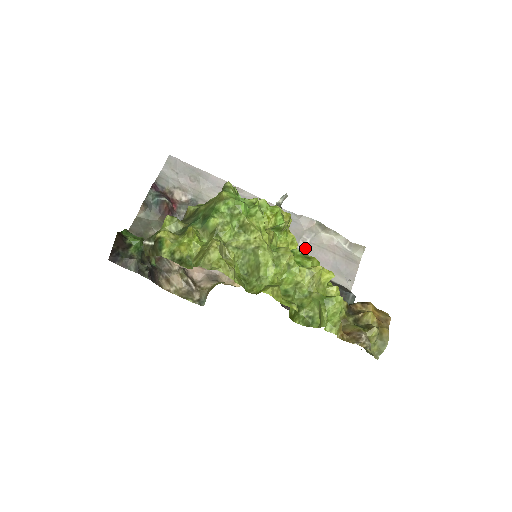
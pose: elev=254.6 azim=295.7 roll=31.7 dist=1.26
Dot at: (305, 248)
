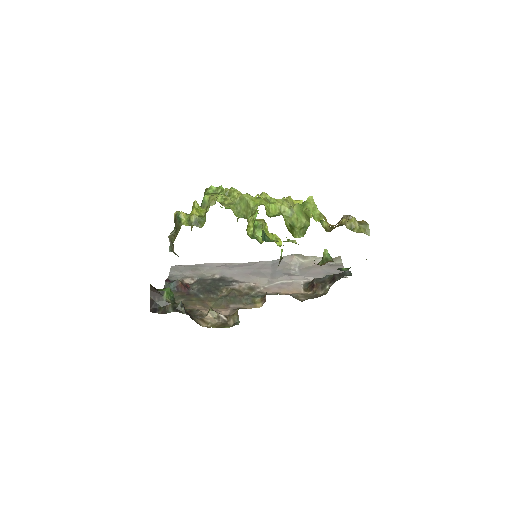
Dot at: (297, 273)
